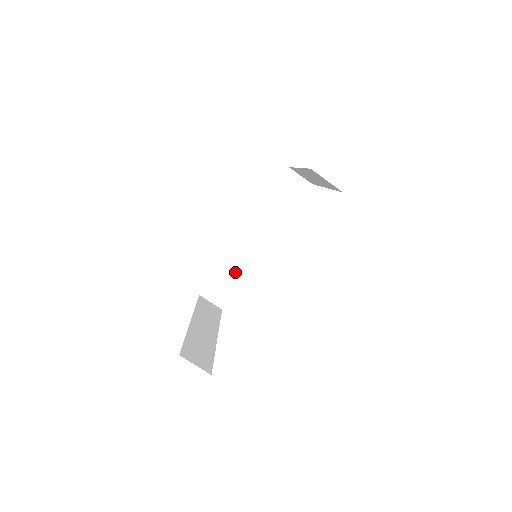
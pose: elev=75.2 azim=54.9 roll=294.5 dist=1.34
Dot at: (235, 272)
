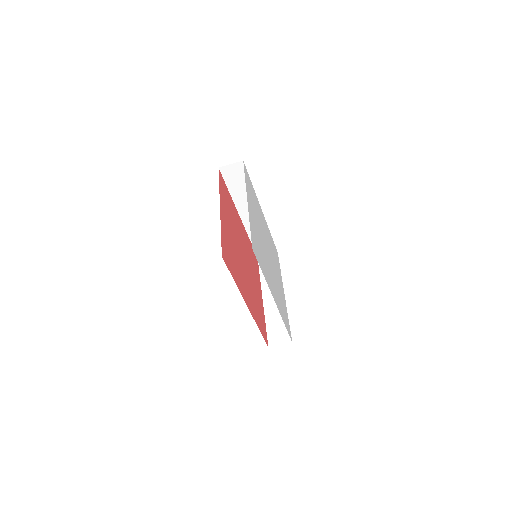
Dot at: occluded
